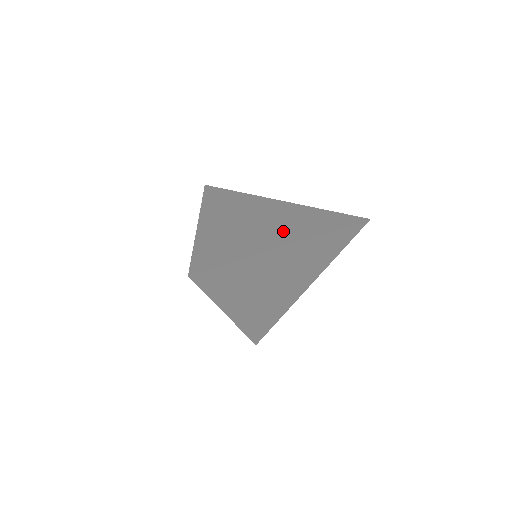
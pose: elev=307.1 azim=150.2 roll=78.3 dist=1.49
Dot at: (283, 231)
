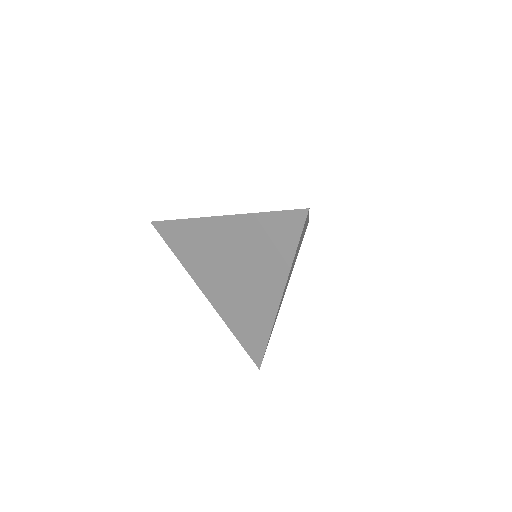
Dot at: occluded
